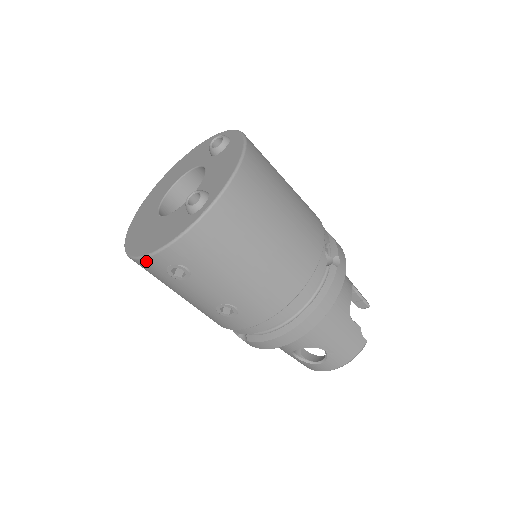
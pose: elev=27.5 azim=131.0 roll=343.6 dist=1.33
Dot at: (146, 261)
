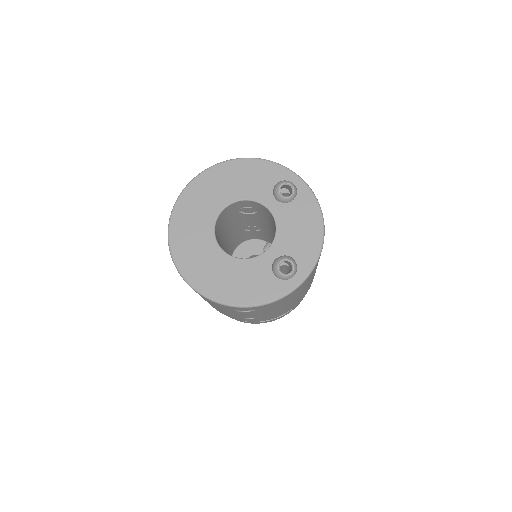
Dot at: (225, 306)
